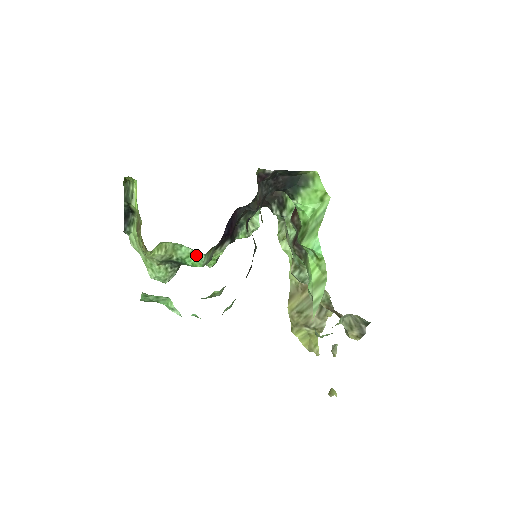
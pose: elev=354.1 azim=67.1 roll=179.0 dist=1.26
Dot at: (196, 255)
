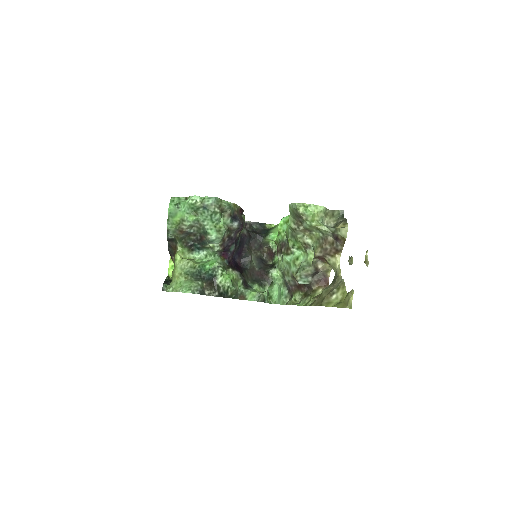
Dot at: (212, 259)
